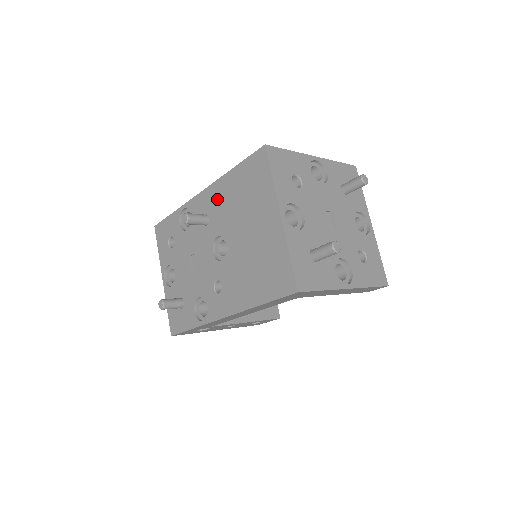
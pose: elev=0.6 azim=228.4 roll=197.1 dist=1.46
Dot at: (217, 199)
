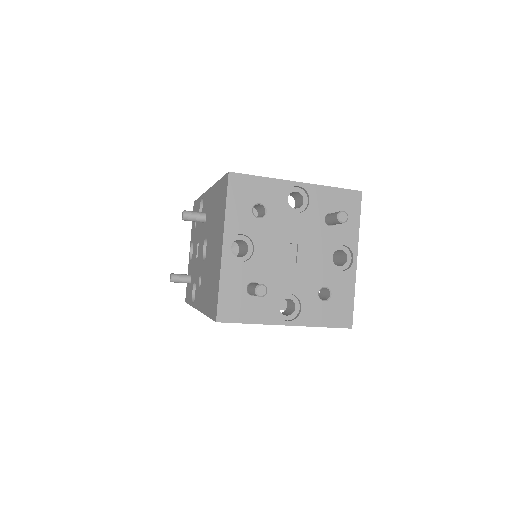
Dot at: (210, 203)
